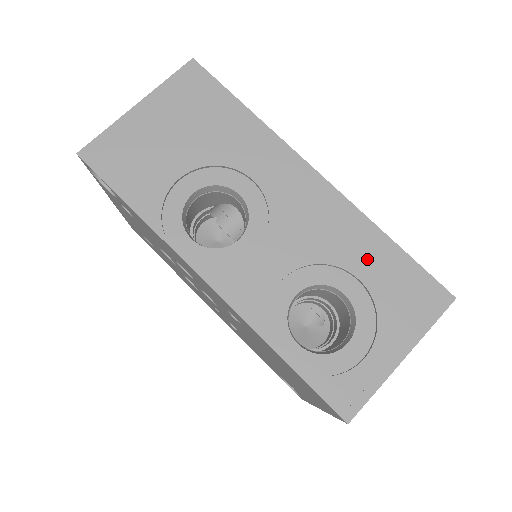
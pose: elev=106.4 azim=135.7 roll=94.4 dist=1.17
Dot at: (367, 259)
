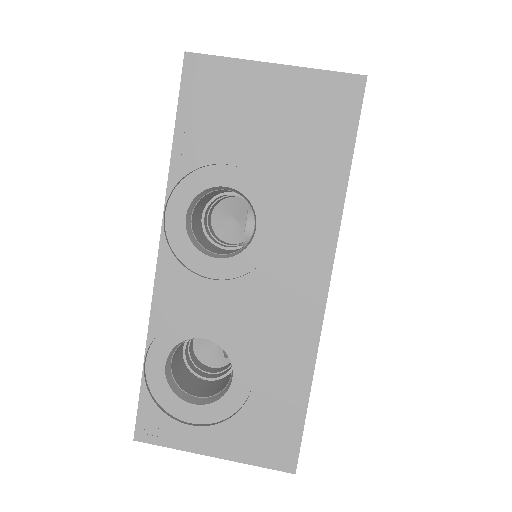
Dot at: (276, 380)
